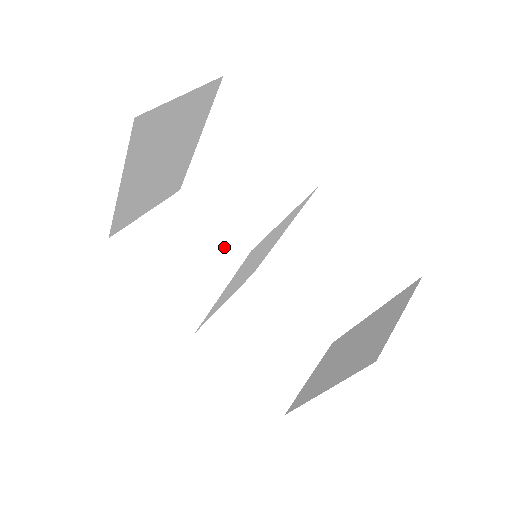
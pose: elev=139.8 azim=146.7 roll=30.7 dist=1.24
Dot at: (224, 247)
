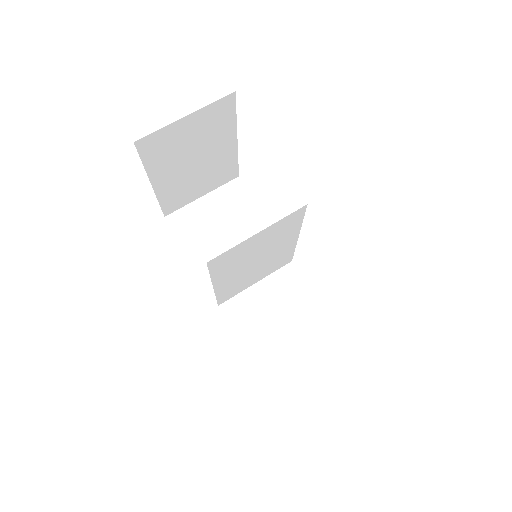
Dot at: occluded
